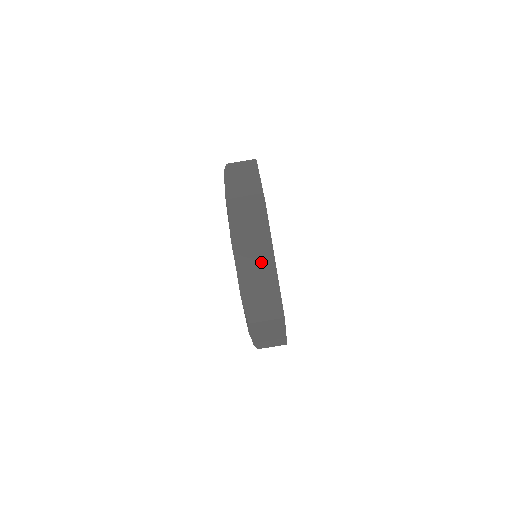
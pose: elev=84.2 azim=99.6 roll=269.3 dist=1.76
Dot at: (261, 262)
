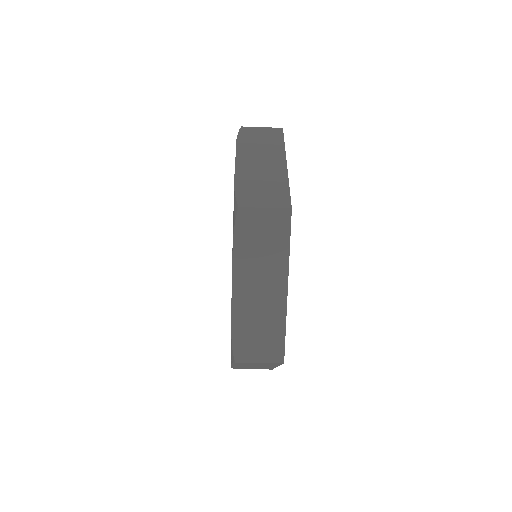
Dot at: (261, 366)
